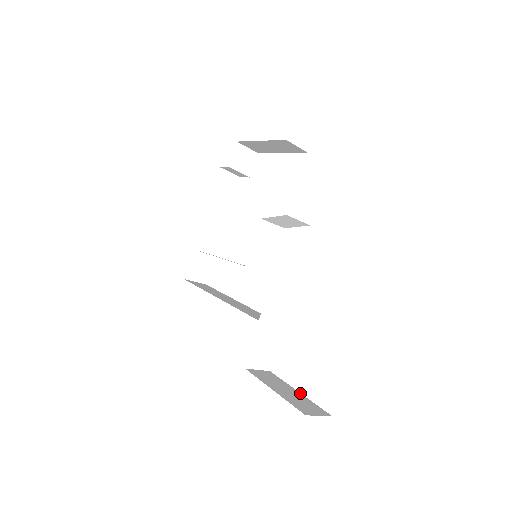
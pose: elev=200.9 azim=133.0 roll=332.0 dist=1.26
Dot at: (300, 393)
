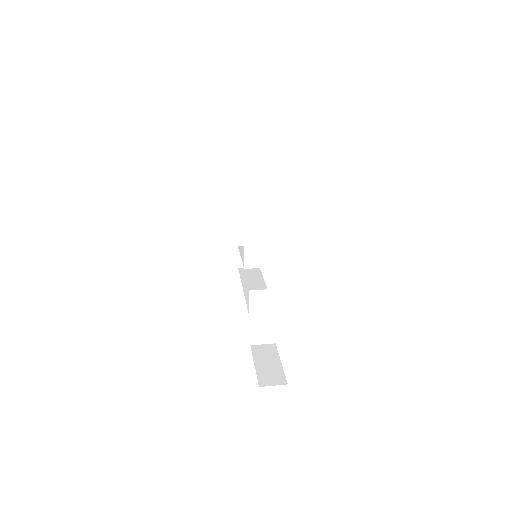
Dot at: (281, 364)
